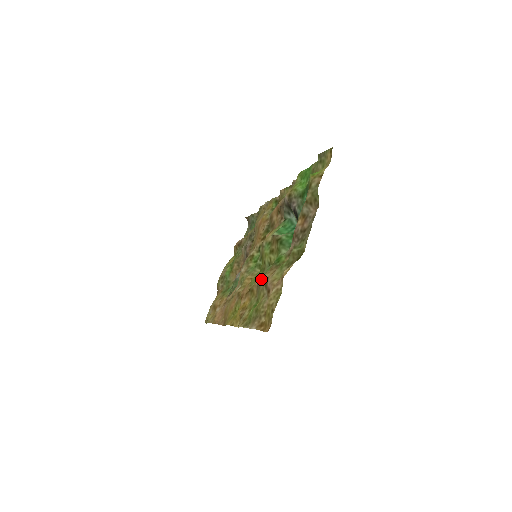
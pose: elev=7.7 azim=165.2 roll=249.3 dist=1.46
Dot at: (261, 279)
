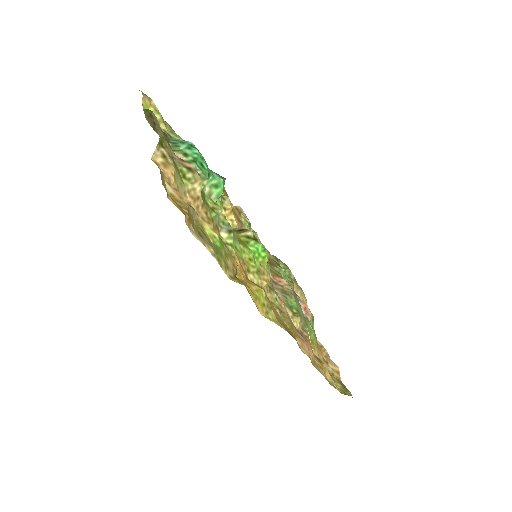
Dot at: occluded
